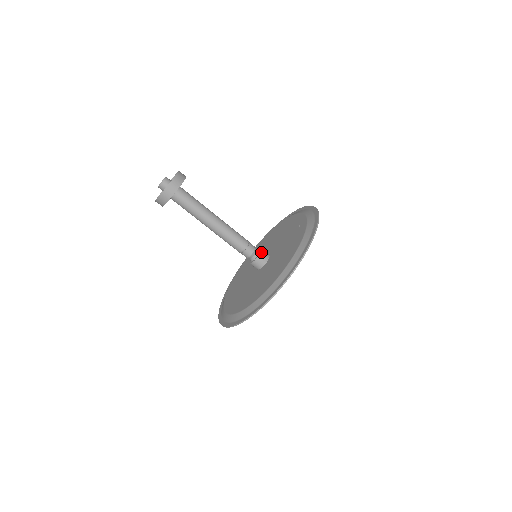
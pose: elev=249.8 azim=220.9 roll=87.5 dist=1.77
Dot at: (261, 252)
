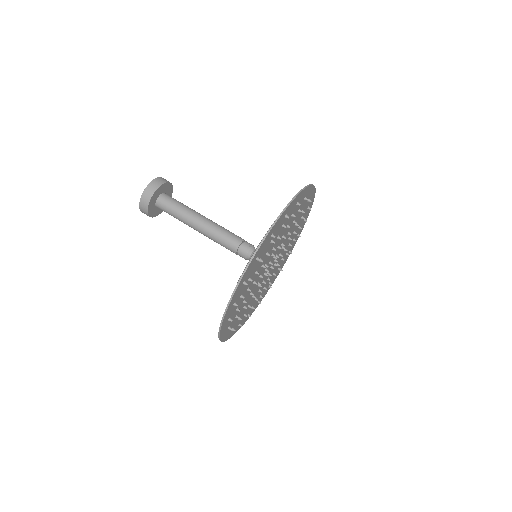
Dot at: occluded
